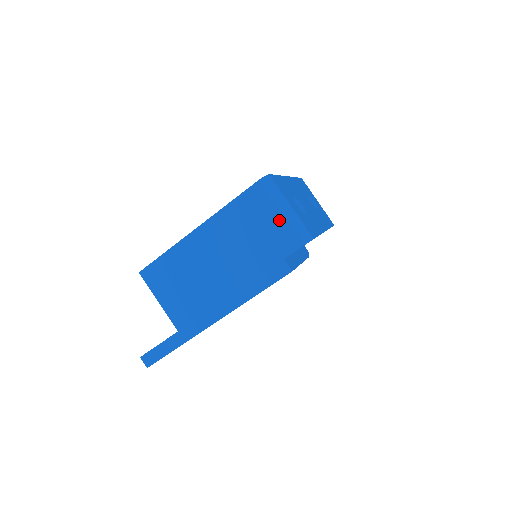
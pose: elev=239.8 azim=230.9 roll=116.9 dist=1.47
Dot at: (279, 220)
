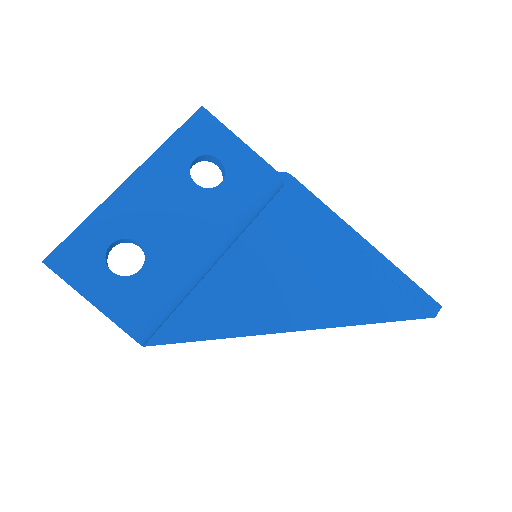
Dot at: occluded
